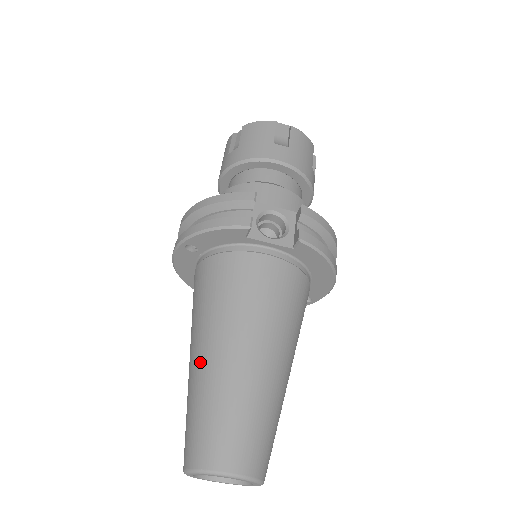
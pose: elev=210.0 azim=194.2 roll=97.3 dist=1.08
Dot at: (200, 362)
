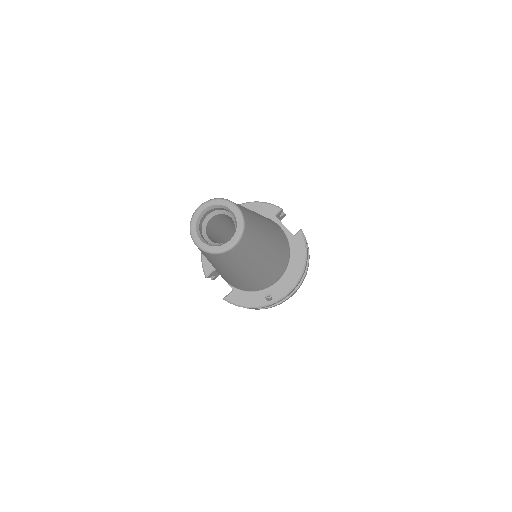
Dot at: occluded
